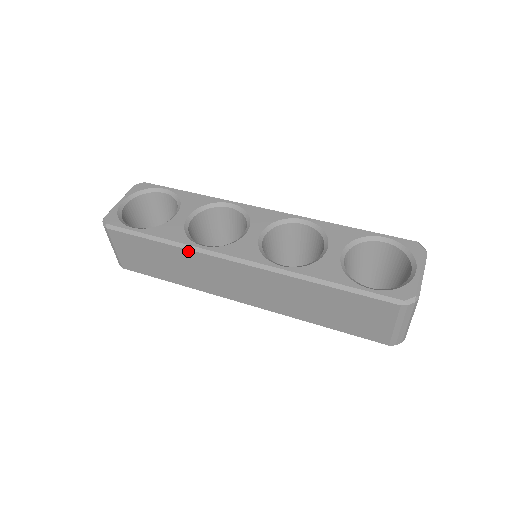
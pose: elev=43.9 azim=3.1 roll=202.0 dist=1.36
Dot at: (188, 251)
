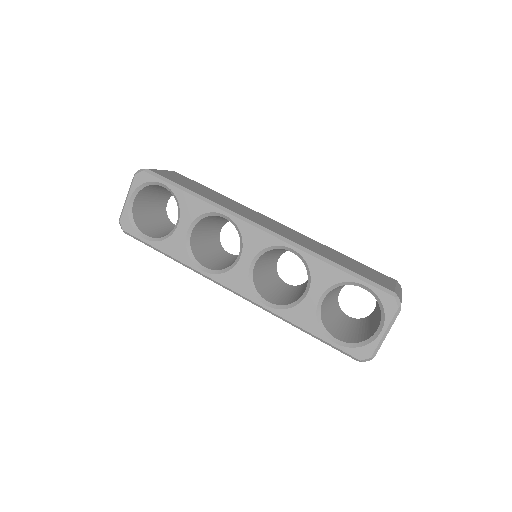
Dot at: (193, 270)
